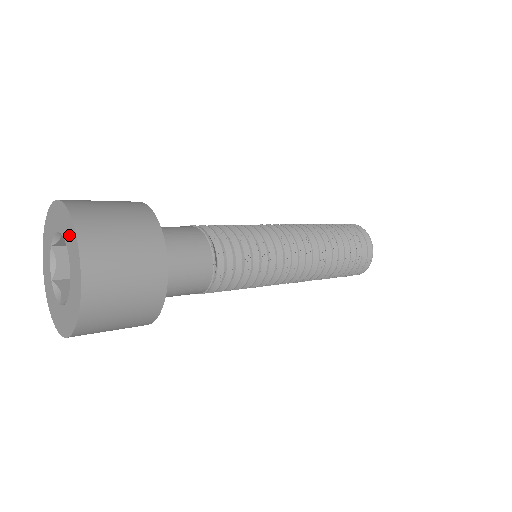
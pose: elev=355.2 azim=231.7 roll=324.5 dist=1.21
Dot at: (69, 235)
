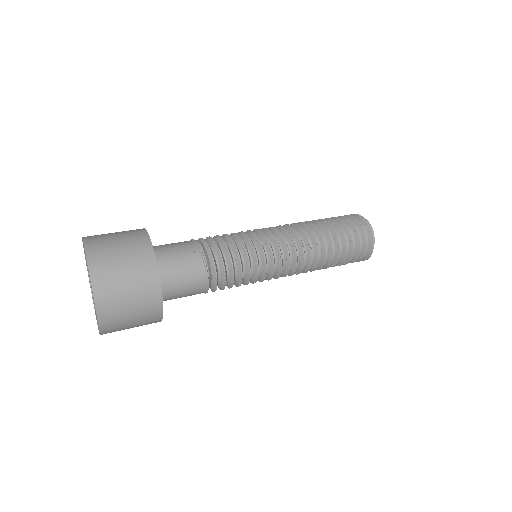
Dot at: occluded
